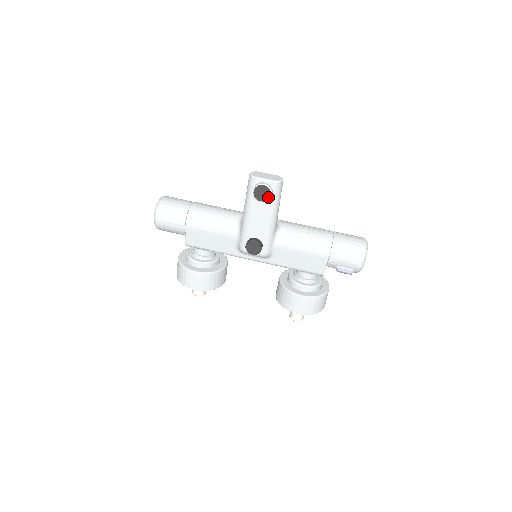
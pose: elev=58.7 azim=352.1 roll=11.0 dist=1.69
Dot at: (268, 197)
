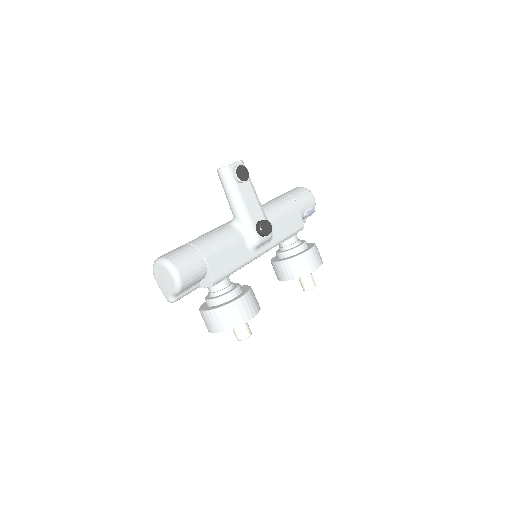
Dot at: (247, 174)
